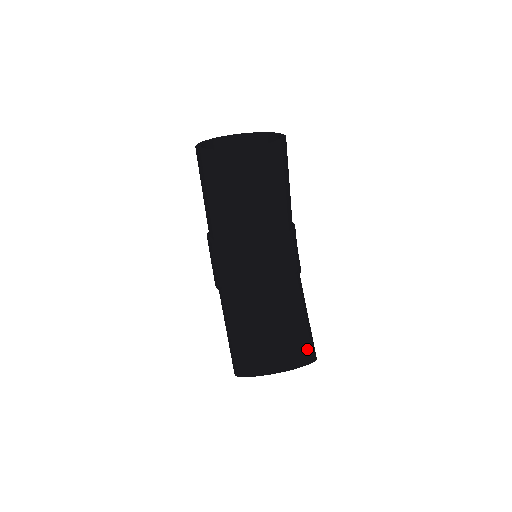
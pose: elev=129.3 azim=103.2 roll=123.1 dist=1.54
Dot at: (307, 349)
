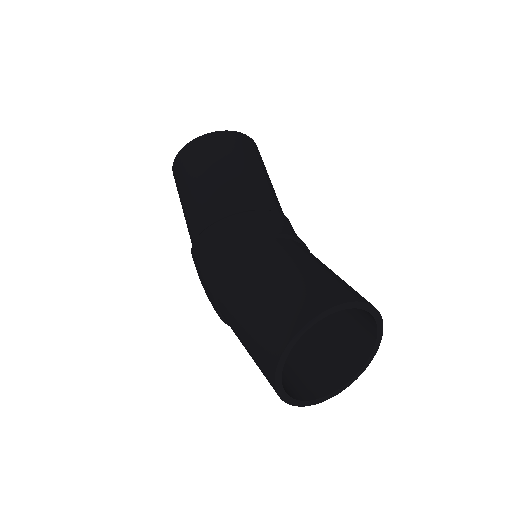
Dot at: occluded
